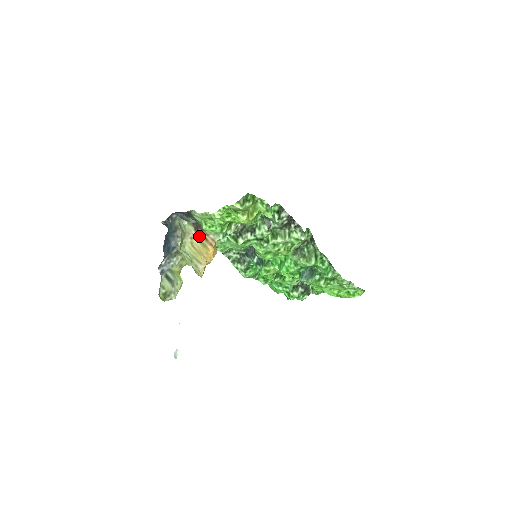
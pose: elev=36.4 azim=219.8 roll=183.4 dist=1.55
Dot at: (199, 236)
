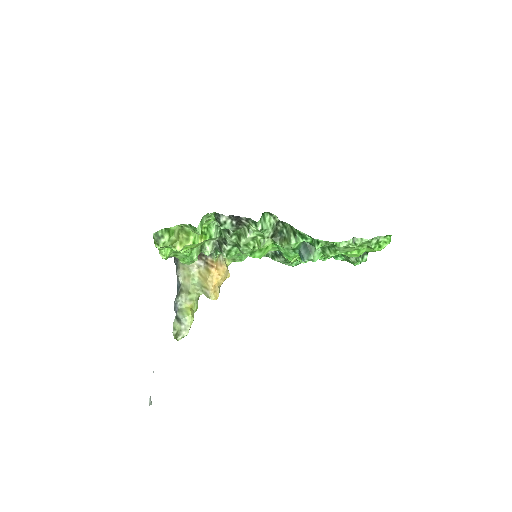
Dot at: (203, 263)
